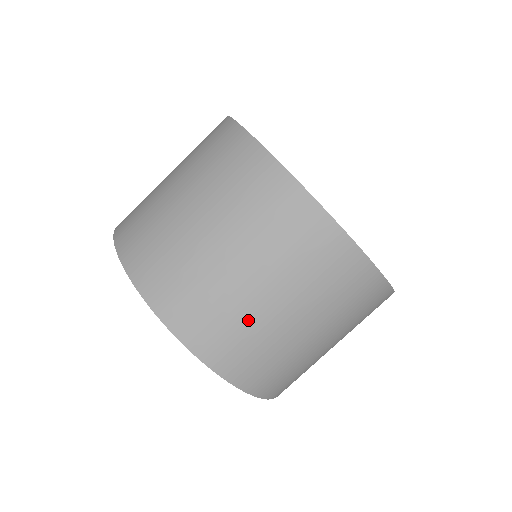
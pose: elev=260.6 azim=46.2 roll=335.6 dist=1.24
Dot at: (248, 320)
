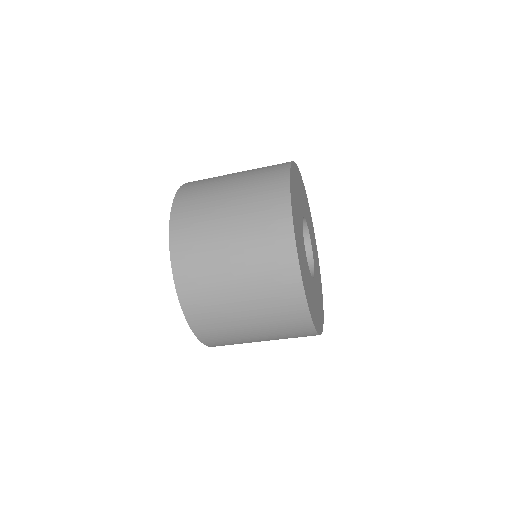
Dot at: (223, 311)
